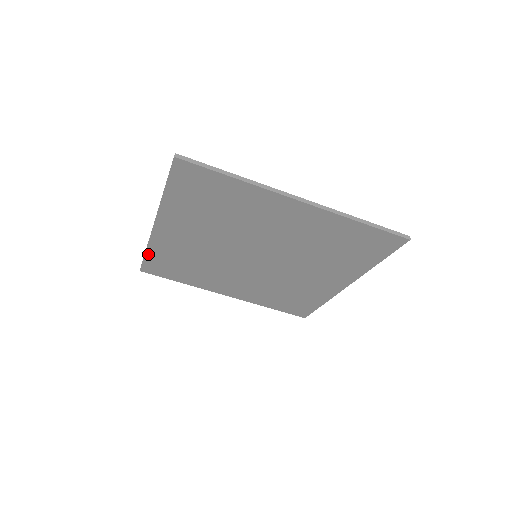
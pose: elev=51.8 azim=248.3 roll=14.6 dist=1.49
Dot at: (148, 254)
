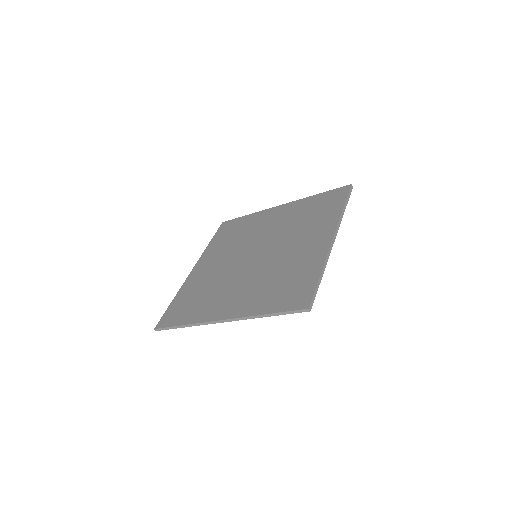
Dot at: occluded
